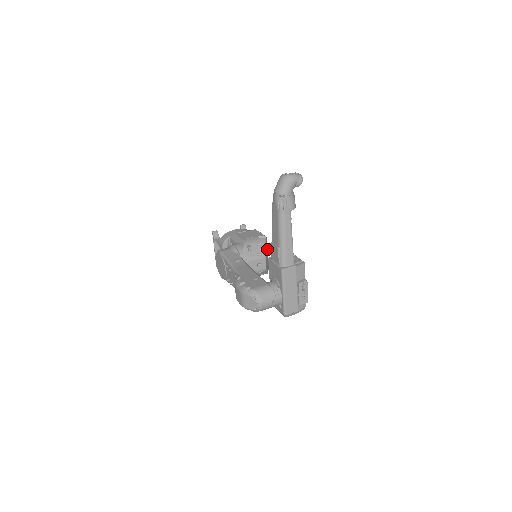
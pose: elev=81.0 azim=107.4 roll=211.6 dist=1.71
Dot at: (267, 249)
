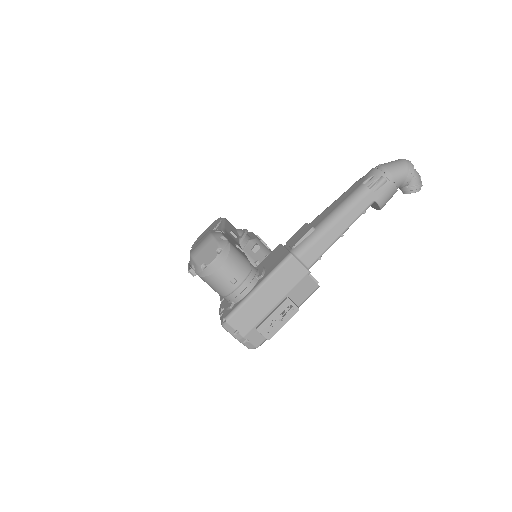
Dot at: occluded
